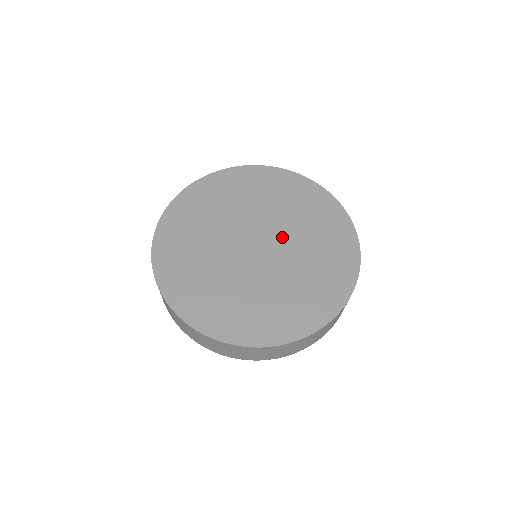
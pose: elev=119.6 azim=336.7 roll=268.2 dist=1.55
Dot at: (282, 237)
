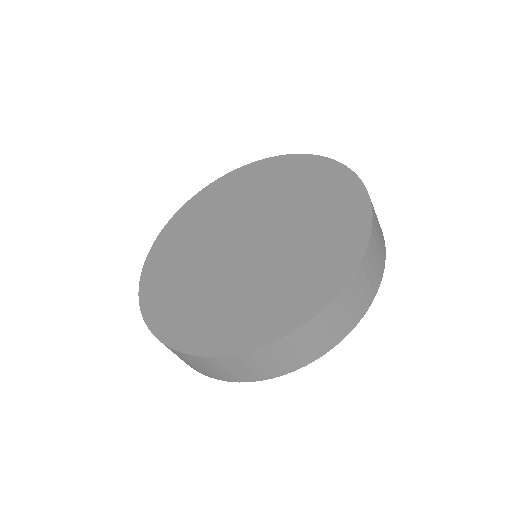
Dot at: (275, 225)
